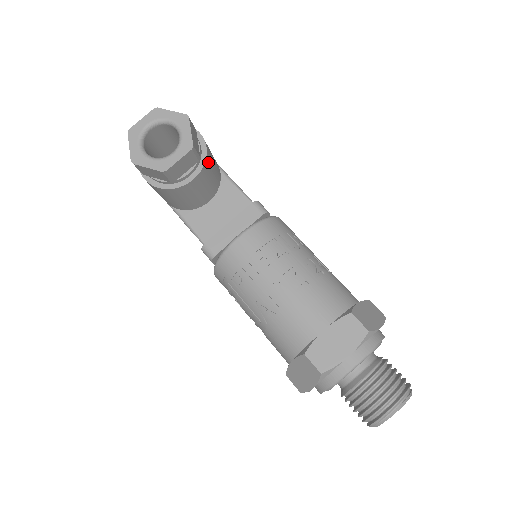
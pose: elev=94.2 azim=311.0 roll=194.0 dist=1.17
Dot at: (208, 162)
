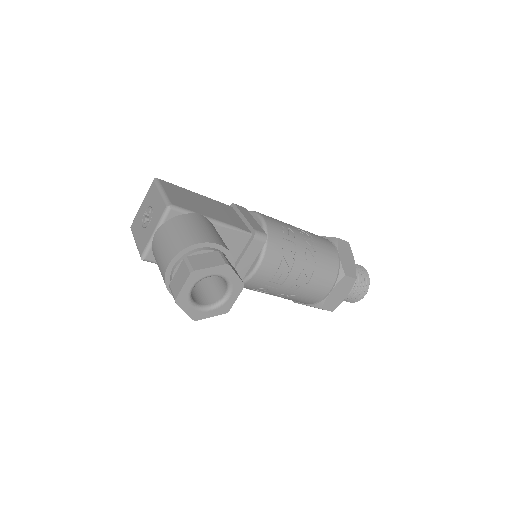
Dot at: occluded
